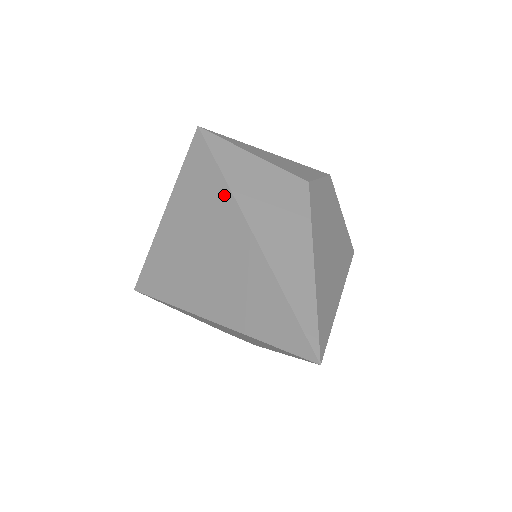
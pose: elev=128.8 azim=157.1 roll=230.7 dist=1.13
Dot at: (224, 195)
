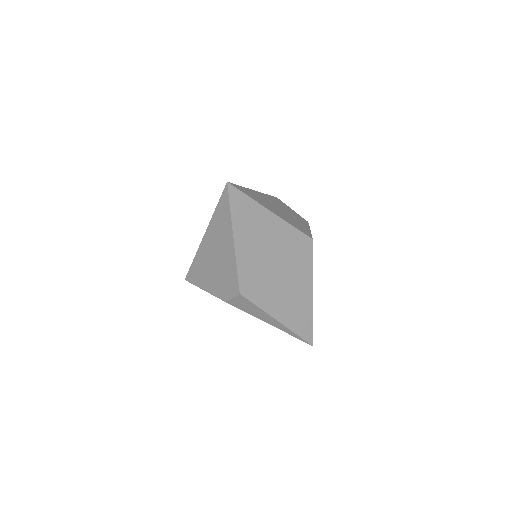
Dot at: occluded
